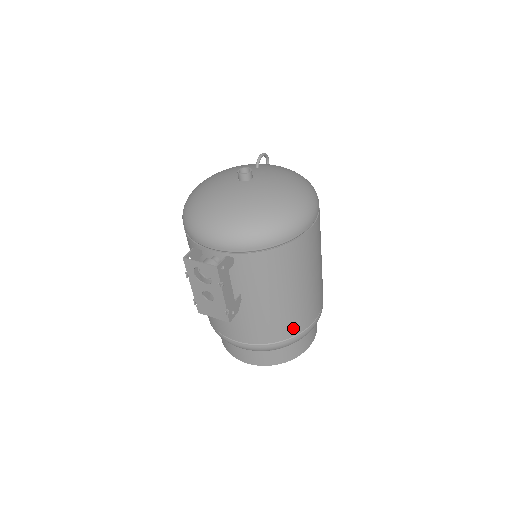
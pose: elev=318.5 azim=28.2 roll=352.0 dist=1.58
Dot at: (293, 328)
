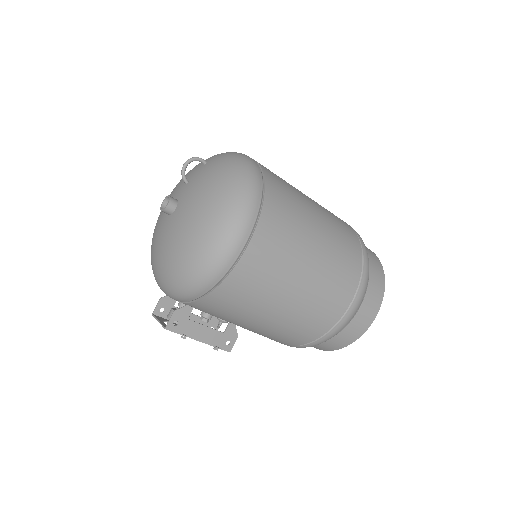
Dot at: (315, 330)
